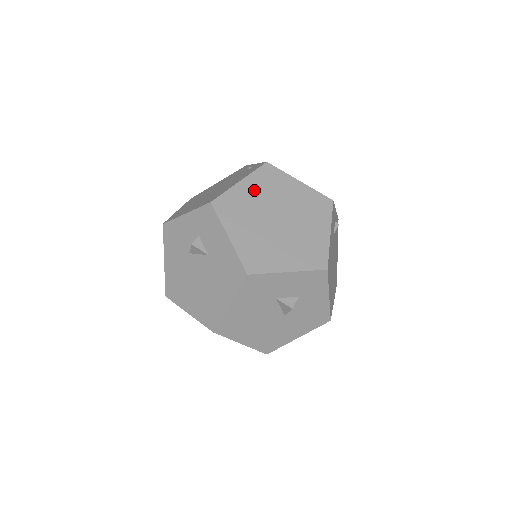
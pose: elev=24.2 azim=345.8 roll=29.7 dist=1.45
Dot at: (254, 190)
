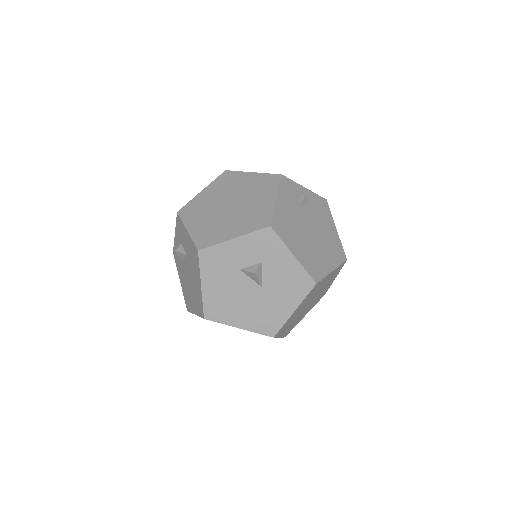
Dot at: (212, 192)
